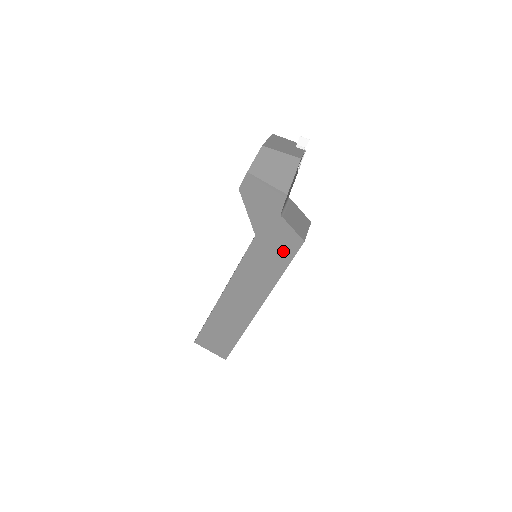
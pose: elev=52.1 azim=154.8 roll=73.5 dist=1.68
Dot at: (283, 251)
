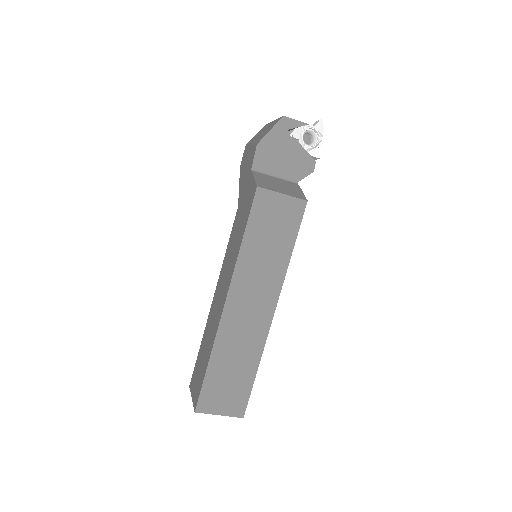
Dot at: (246, 211)
